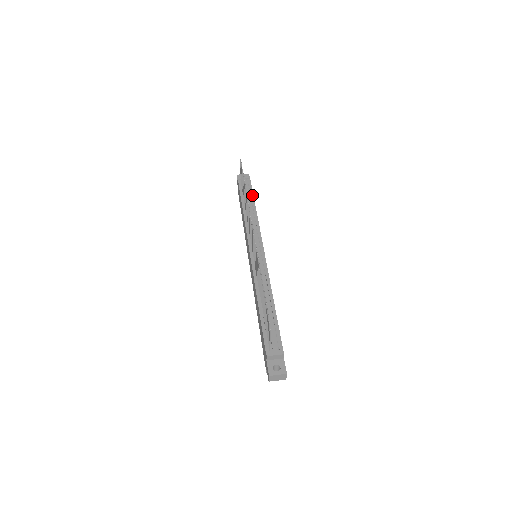
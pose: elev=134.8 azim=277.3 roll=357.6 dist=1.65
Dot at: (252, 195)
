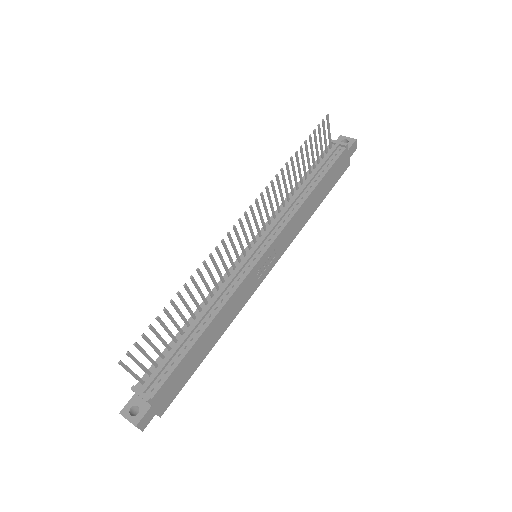
Dot at: (325, 171)
